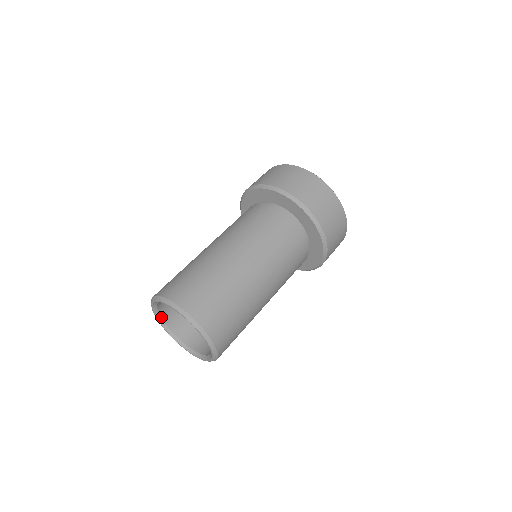
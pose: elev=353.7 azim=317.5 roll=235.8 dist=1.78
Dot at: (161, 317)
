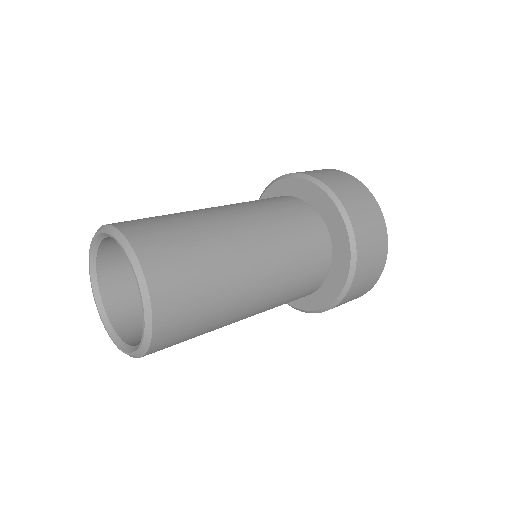
Dot at: (97, 253)
